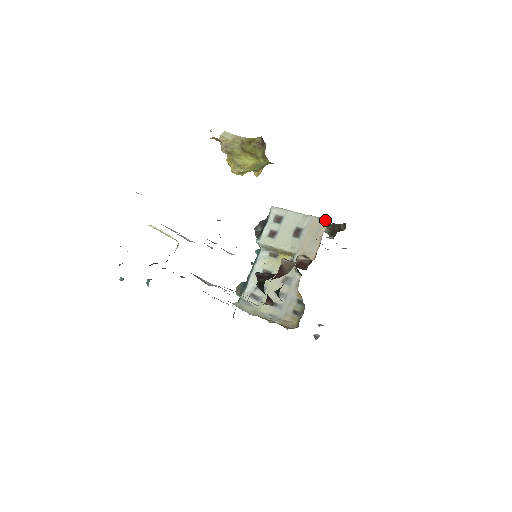
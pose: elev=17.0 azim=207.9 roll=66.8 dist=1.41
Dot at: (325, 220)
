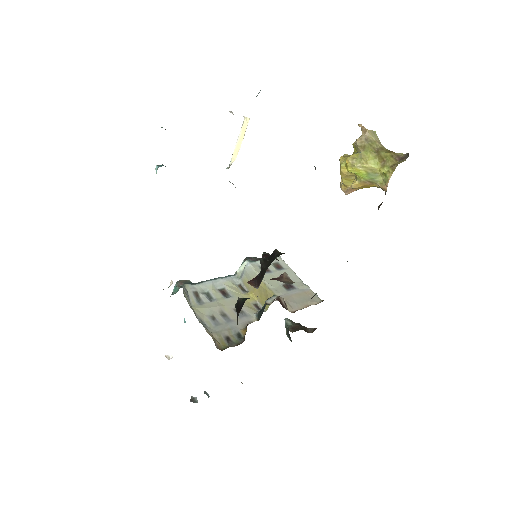
Dot at: (320, 299)
